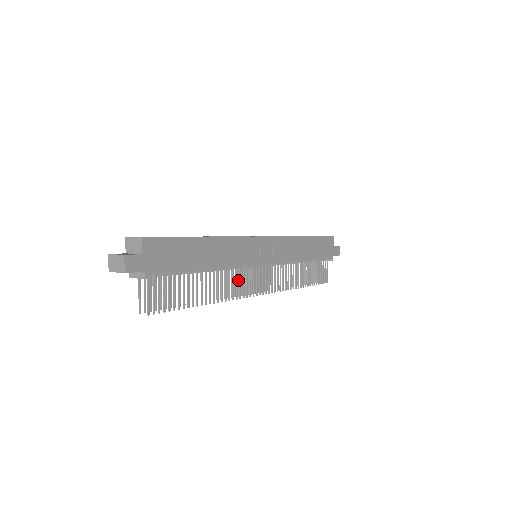
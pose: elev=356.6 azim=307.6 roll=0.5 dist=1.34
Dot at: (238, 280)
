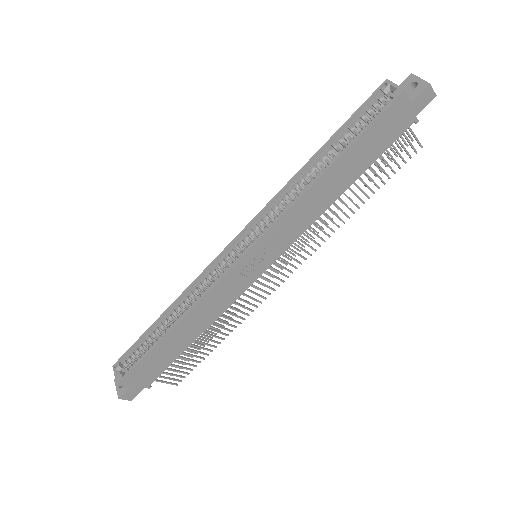
Dot at: occluded
